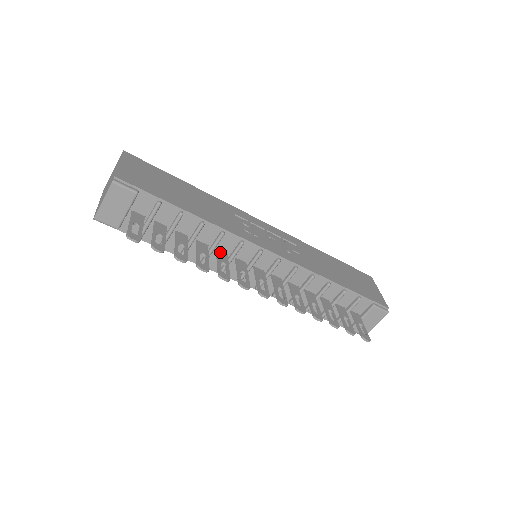
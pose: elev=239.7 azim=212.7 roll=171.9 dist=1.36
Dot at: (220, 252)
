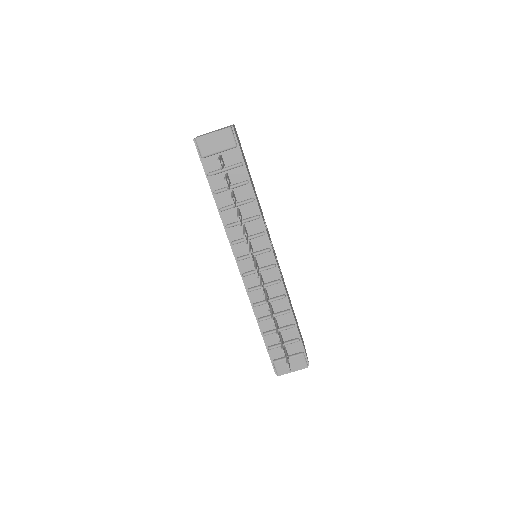
Dot at: (246, 228)
